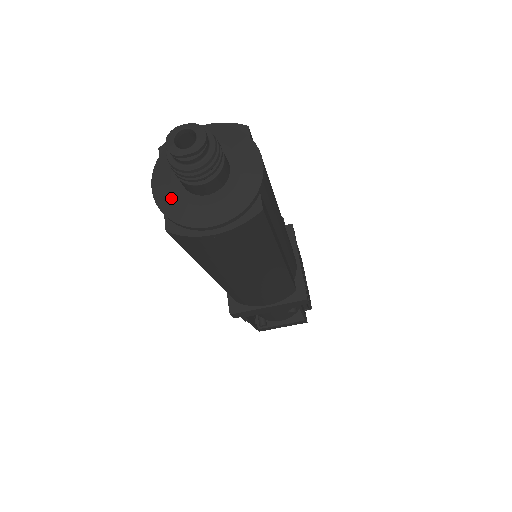
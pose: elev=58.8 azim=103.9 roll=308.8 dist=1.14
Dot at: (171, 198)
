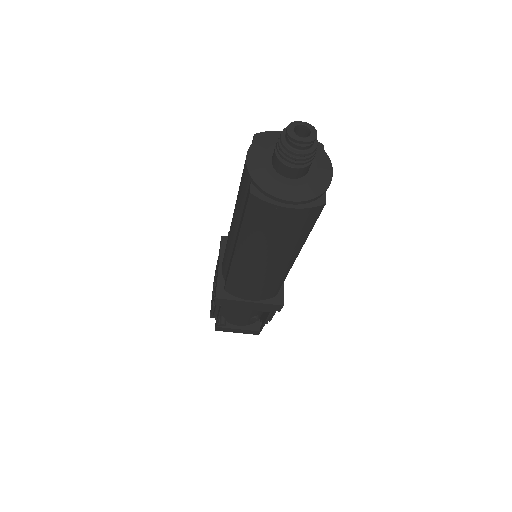
Dot at: (261, 171)
